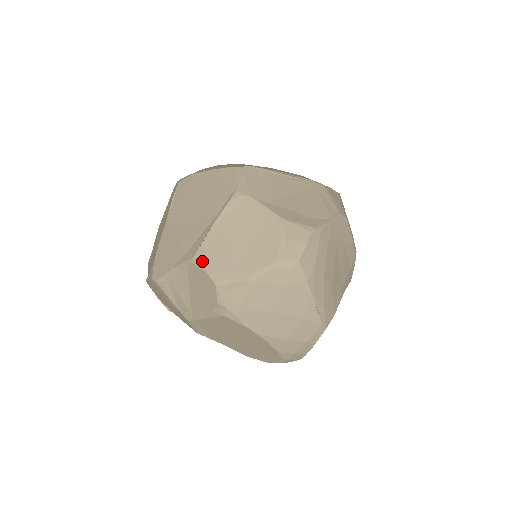
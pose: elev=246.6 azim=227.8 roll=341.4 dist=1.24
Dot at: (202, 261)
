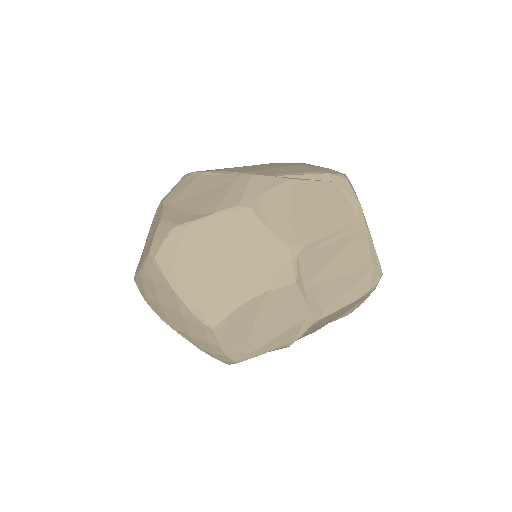
Dot at: occluded
